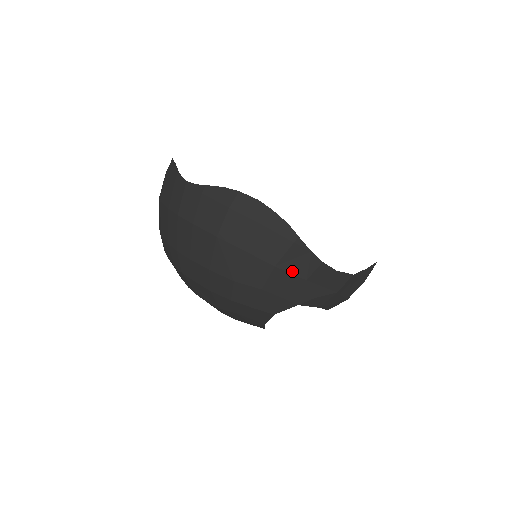
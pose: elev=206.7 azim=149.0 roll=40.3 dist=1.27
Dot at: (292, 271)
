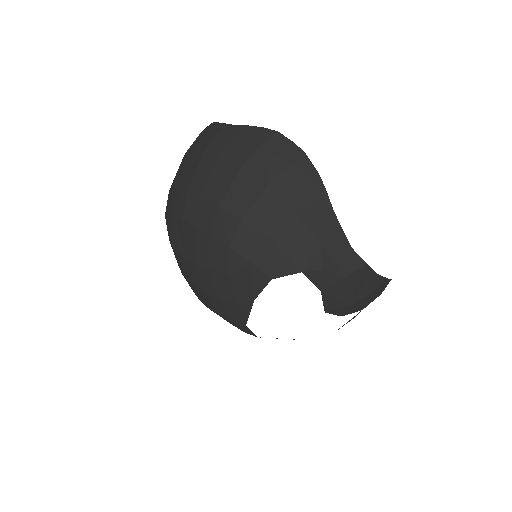
Dot at: (308, 224)
